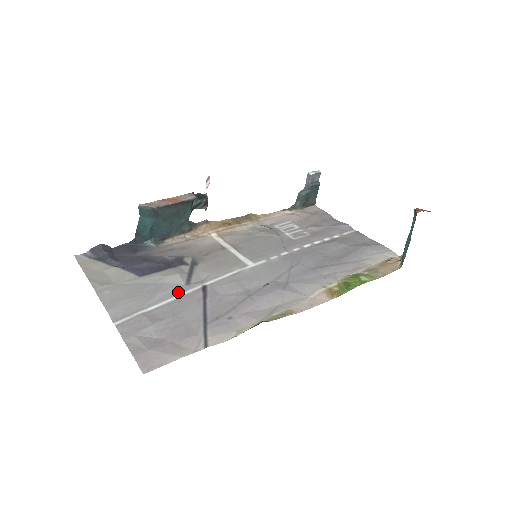
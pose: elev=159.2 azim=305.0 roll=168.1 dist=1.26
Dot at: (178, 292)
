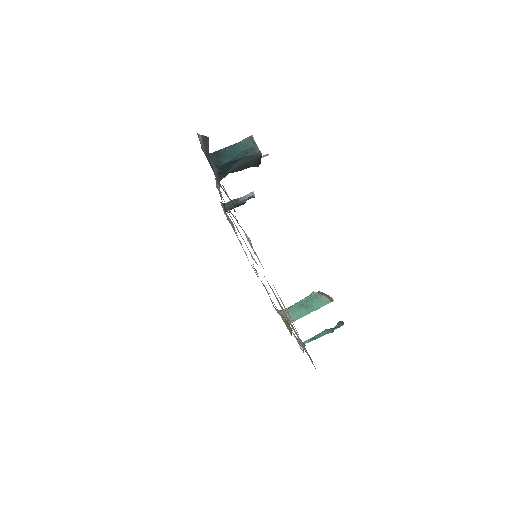
Dot at: occluded
